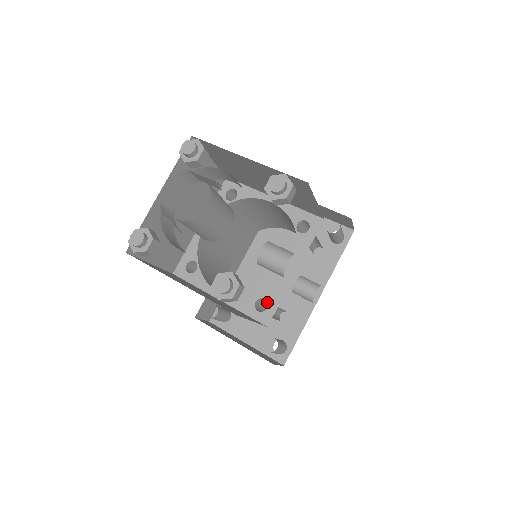
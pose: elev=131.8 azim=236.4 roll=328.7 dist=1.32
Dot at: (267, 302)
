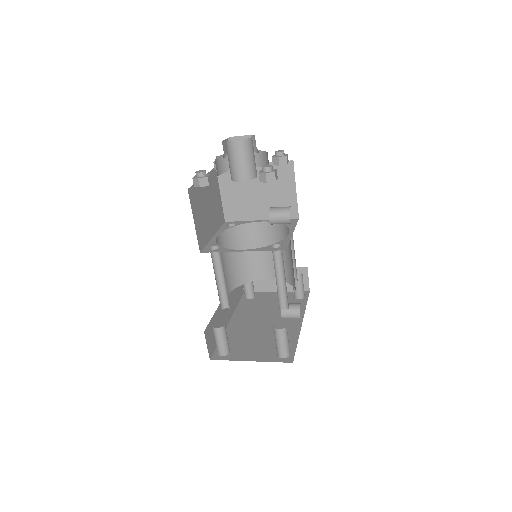
Dot at: (276, 262)
